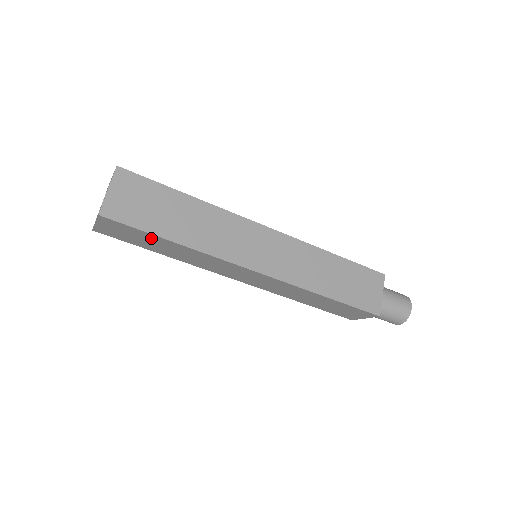
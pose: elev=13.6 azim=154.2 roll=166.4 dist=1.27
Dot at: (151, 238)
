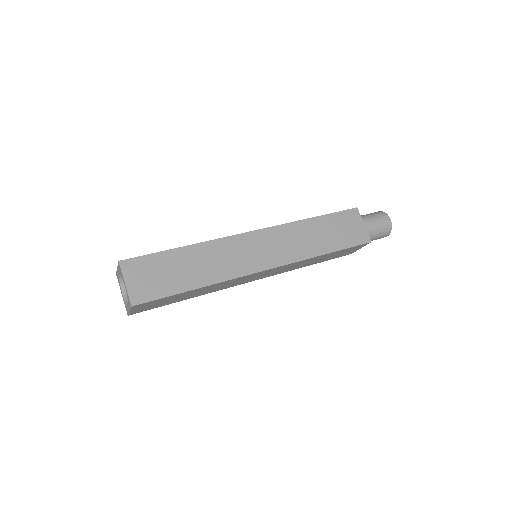
Dot at: (176, 296)
